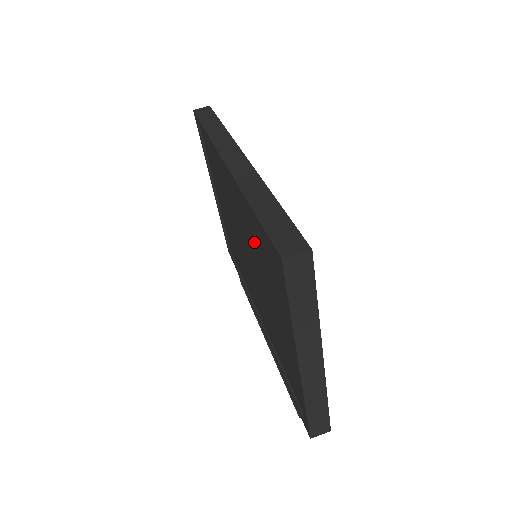
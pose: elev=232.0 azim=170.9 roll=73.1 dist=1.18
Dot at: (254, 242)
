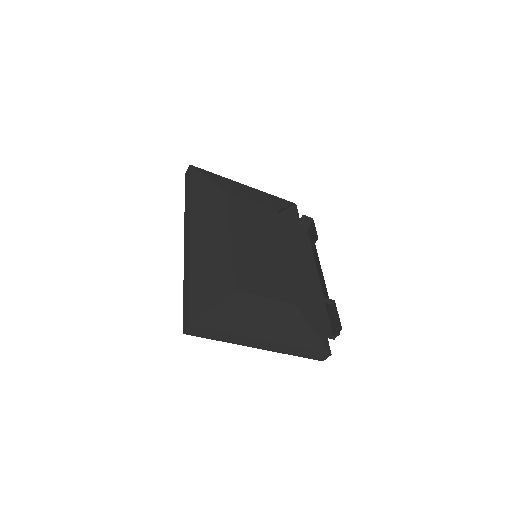
Dot at: occluded
